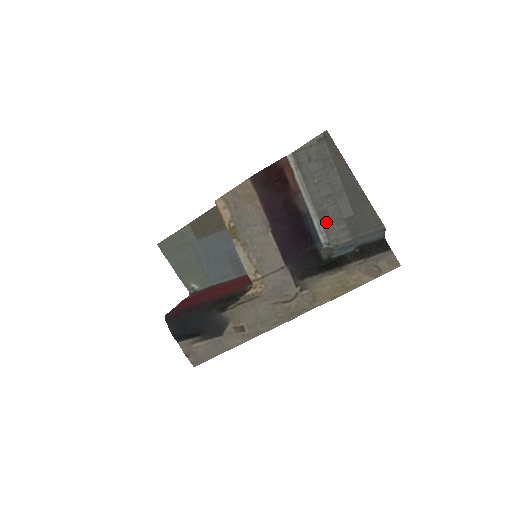
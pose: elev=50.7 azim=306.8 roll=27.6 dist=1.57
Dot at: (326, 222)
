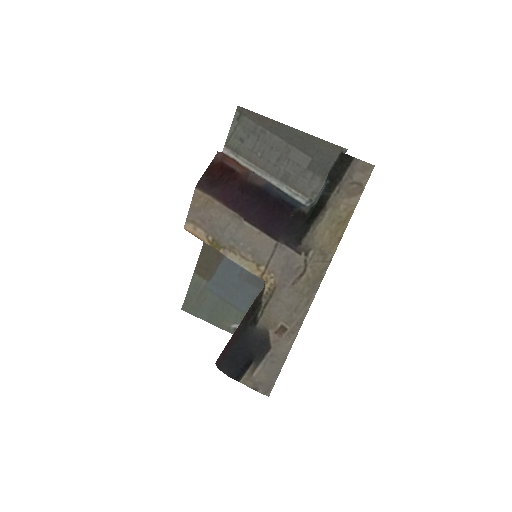
Dot at: (293, 183)
